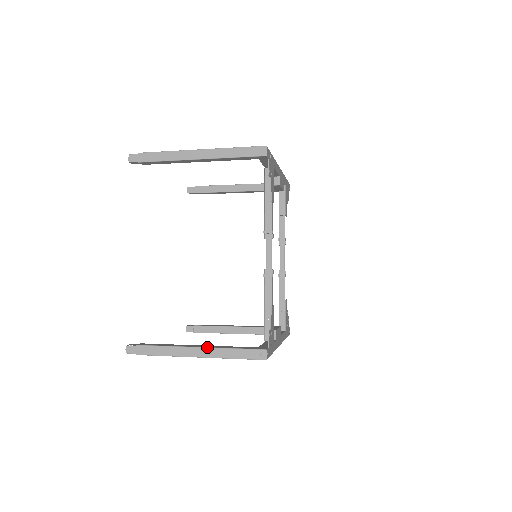
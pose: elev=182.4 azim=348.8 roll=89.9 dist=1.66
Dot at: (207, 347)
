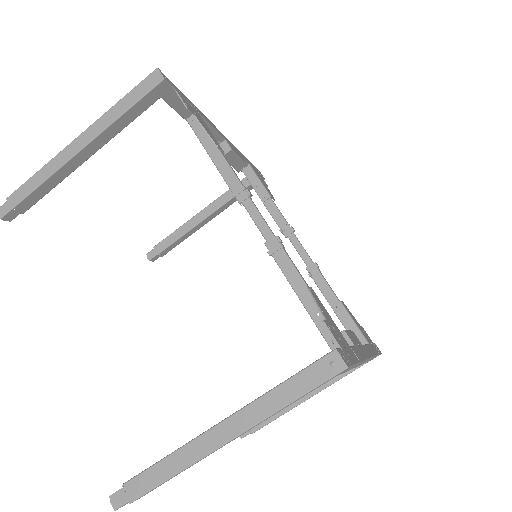
Dot at: (235, 412)
